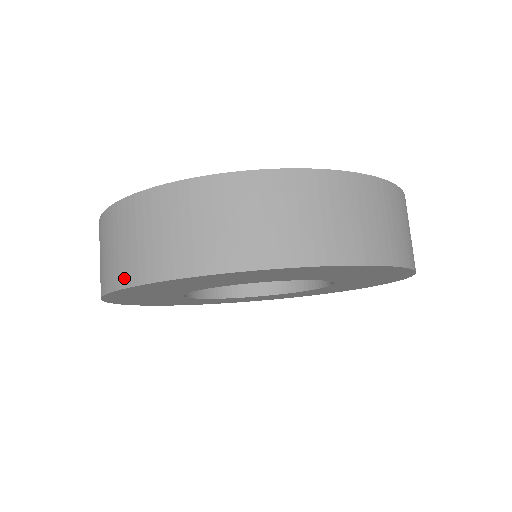
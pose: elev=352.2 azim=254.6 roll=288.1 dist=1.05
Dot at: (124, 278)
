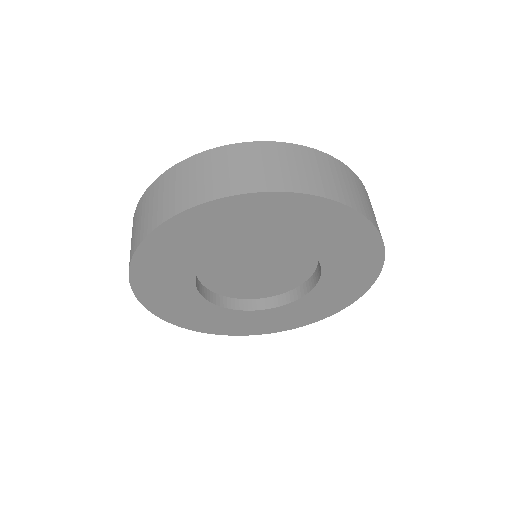
Dot at: (239, 188)
